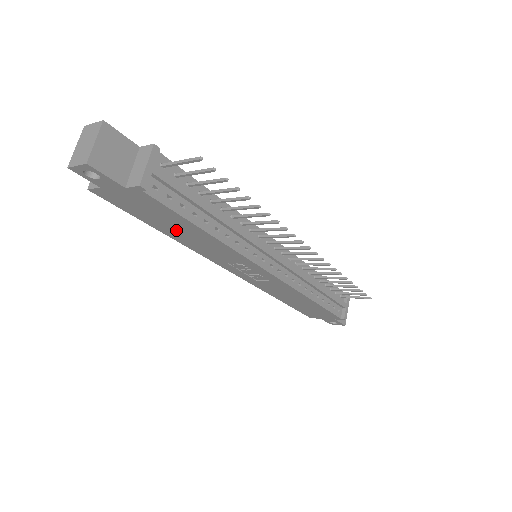
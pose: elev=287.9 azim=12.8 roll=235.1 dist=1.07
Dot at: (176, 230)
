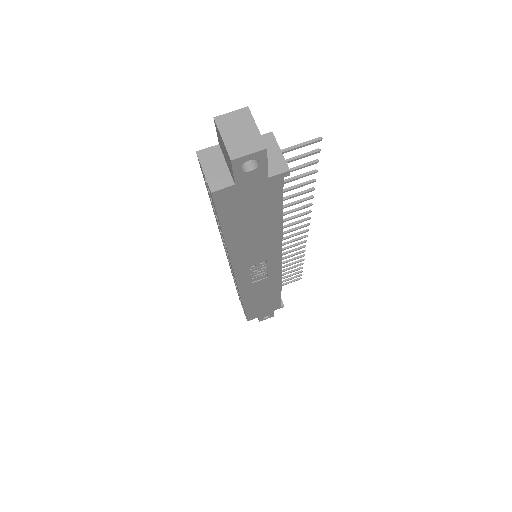
Dot at: (249, 231)
